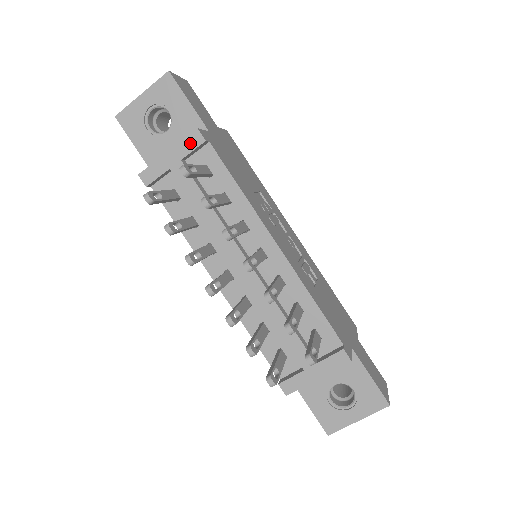
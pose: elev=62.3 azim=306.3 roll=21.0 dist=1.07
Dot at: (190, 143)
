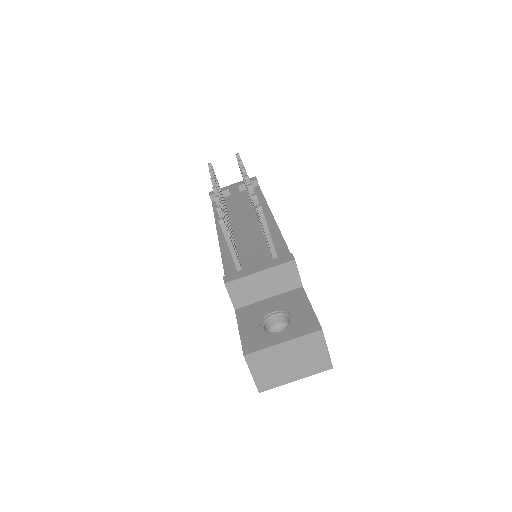
Dot at: occluded
